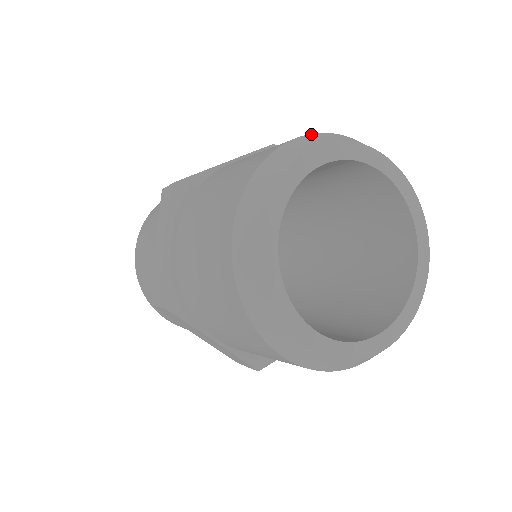
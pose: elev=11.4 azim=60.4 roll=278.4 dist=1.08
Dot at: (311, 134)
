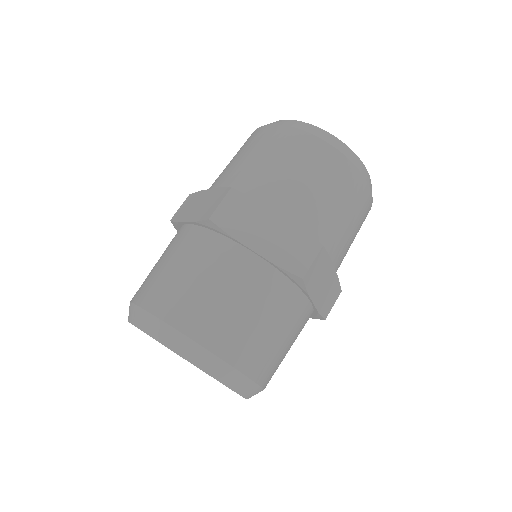
Dot at: occluded
